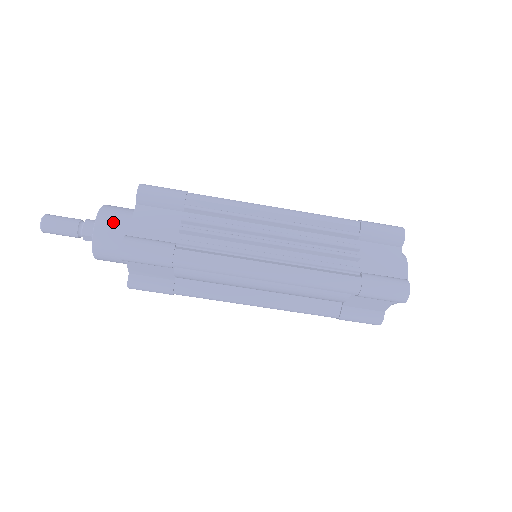
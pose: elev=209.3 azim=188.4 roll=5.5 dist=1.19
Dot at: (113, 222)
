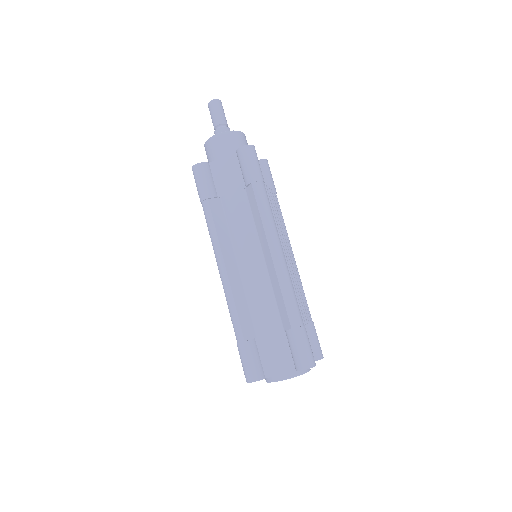
Dot at: (247, 144)
